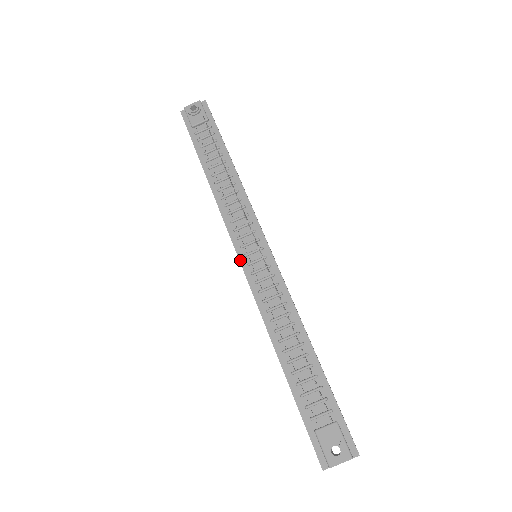
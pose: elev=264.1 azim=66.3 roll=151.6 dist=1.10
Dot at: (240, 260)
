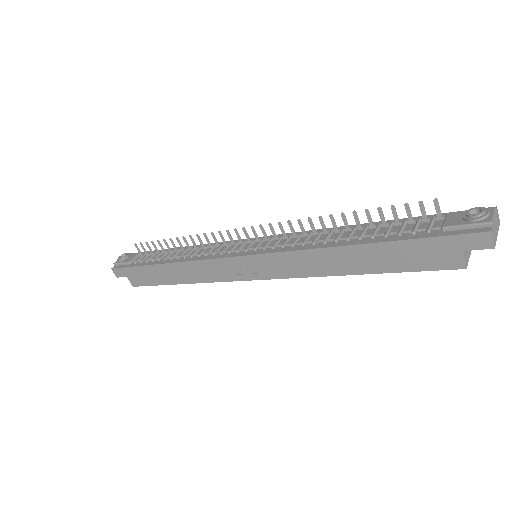
Dot at: (244, 255)
